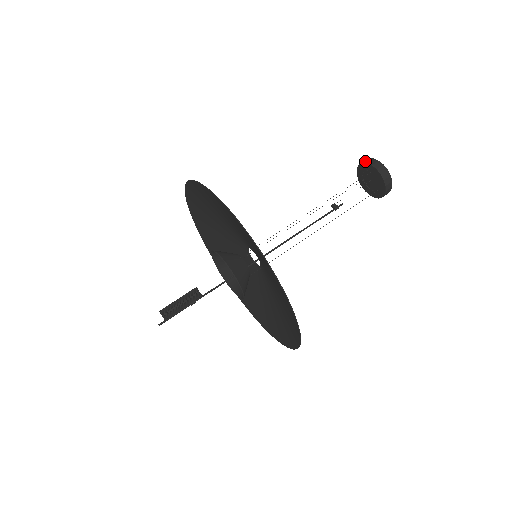
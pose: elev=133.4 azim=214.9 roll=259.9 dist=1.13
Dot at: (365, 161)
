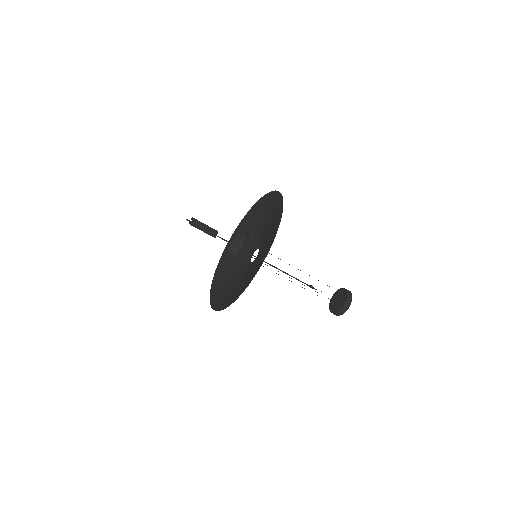
Dot at: (343, 288)
